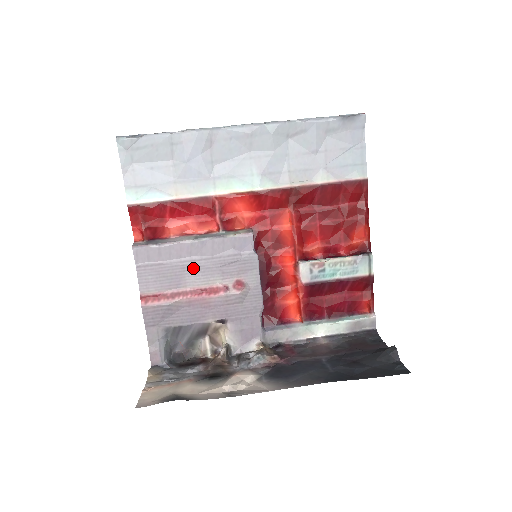
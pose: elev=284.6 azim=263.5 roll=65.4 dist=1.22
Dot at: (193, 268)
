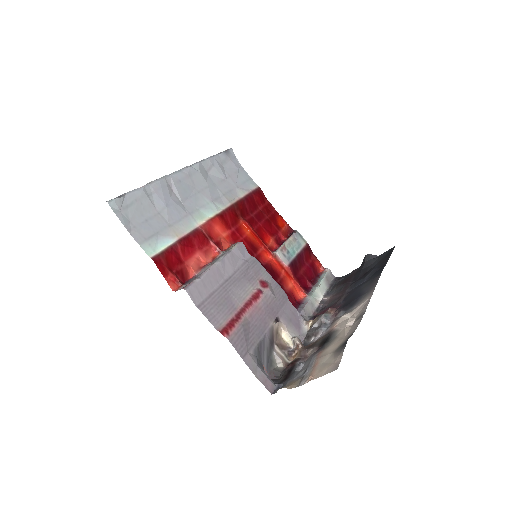
Dot at: (231, 287)
